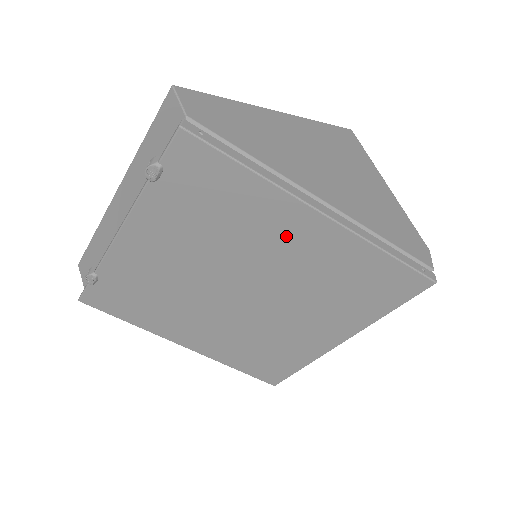
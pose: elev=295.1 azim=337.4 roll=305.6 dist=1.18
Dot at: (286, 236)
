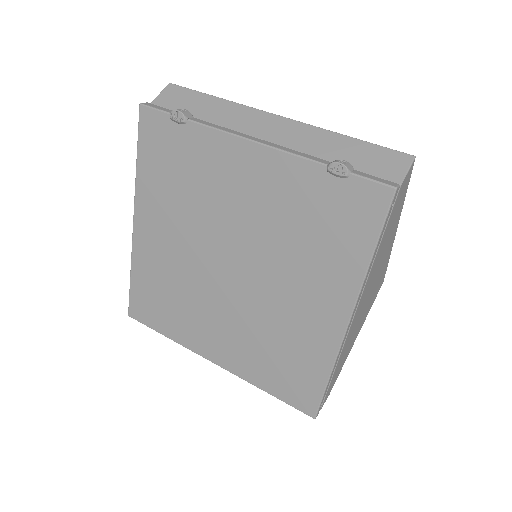
Dot at: (313, 296)
